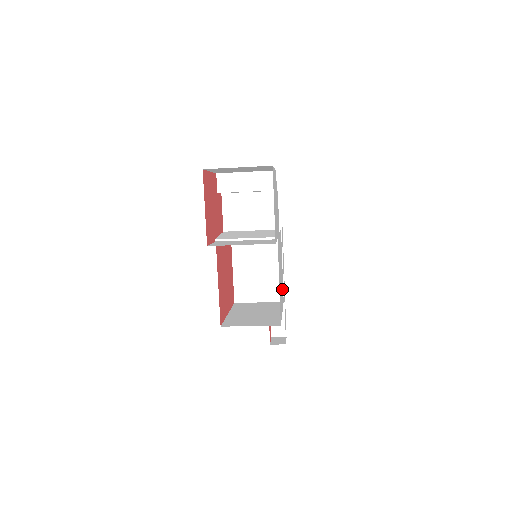
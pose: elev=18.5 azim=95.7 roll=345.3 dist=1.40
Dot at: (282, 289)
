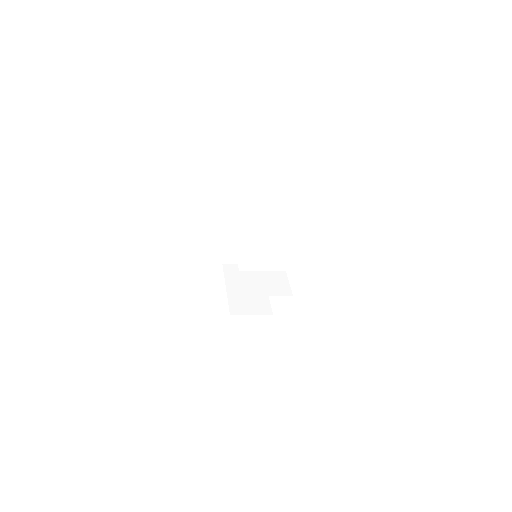
Dot at: occluded
